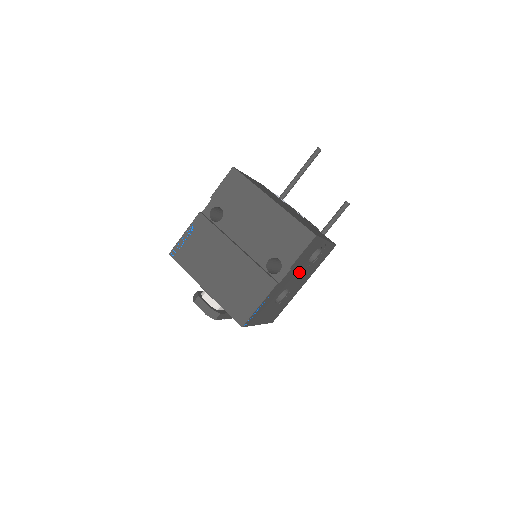
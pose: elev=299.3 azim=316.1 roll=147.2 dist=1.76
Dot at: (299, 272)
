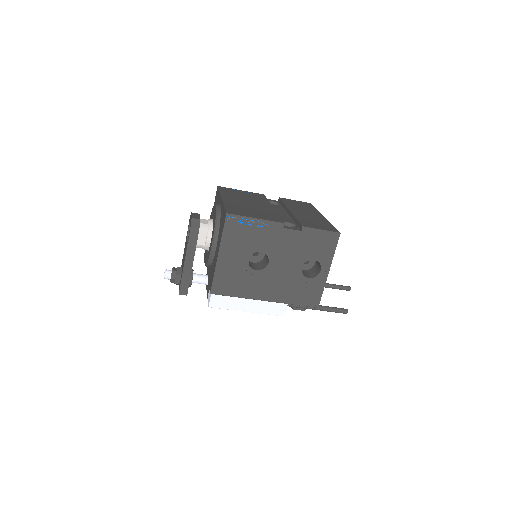
Dot at: (291, 260)
